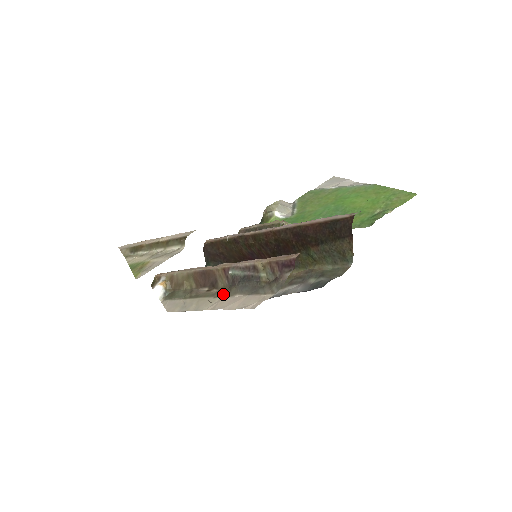
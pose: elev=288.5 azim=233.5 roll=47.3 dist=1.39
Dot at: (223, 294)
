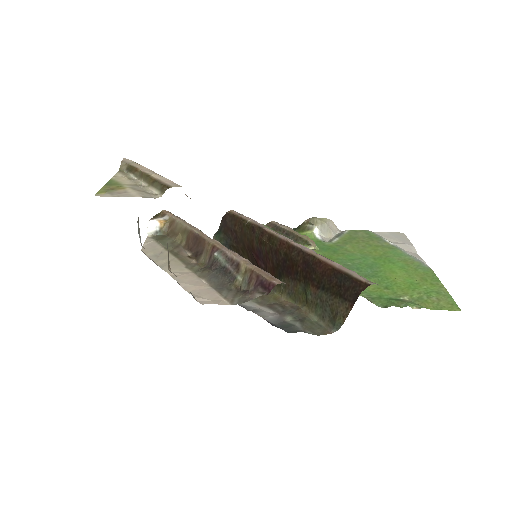
Dot at: (195, 269)
